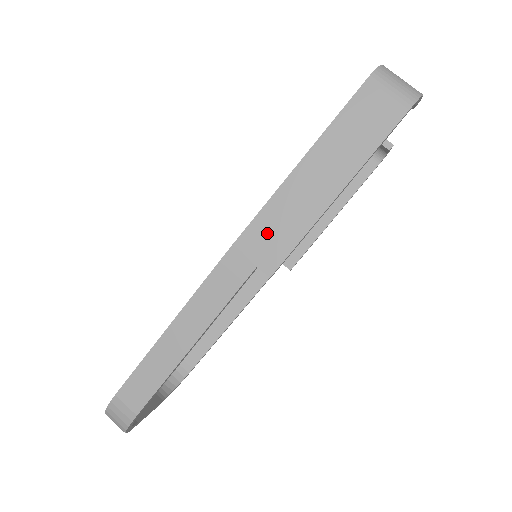
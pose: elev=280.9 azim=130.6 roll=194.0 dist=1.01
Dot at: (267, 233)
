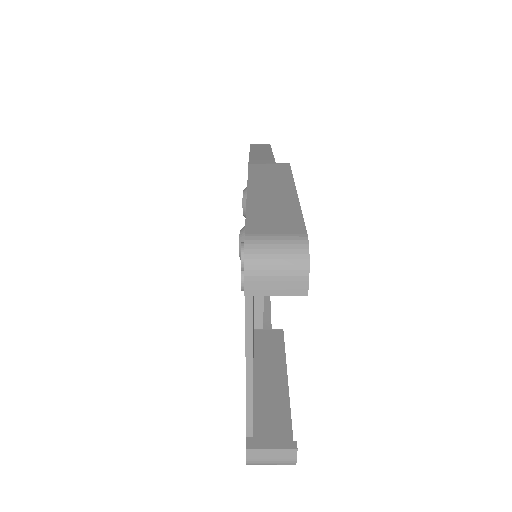
Dot at: occluded
